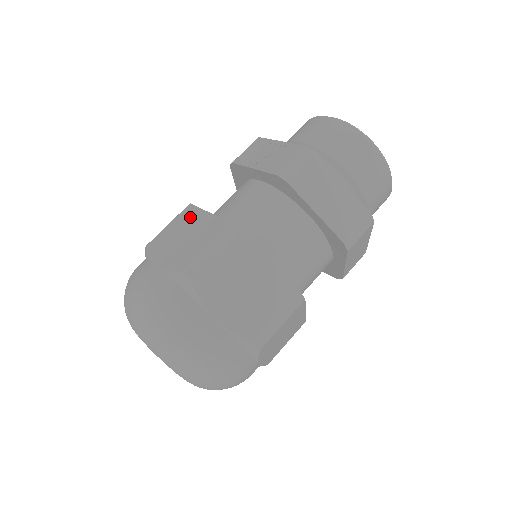
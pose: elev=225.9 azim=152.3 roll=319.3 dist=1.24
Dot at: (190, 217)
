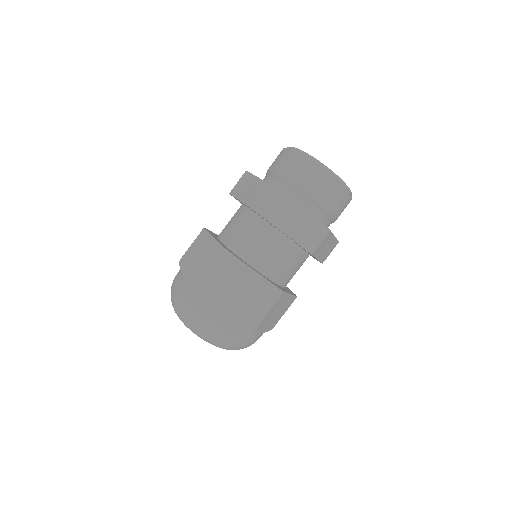
Dot at: (204, 241)
